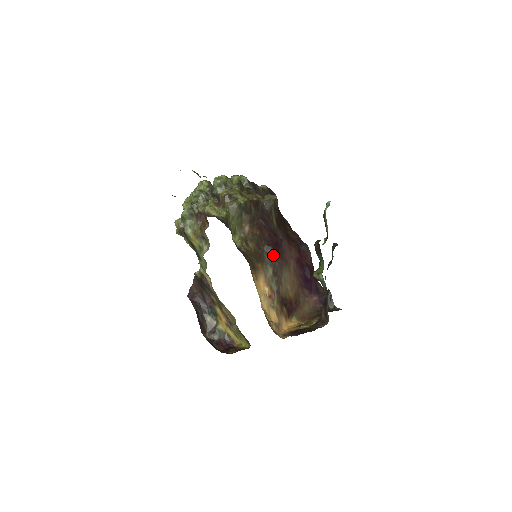
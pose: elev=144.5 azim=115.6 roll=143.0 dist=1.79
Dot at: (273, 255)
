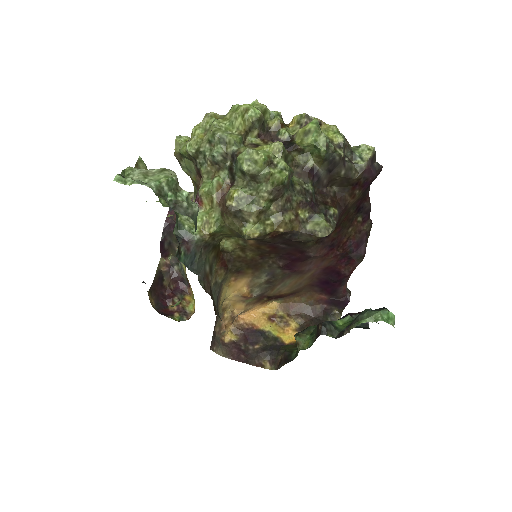
Dot at: (279, 269)
